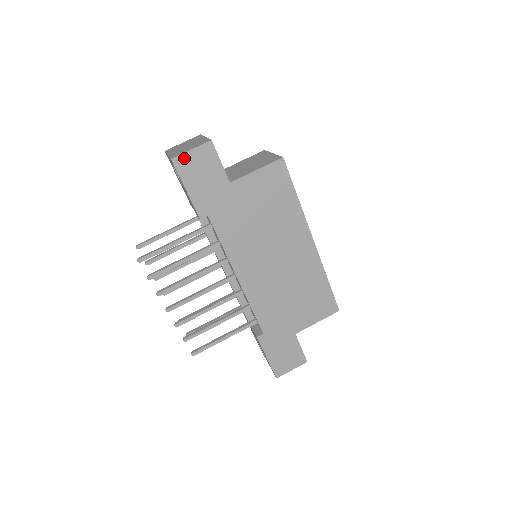
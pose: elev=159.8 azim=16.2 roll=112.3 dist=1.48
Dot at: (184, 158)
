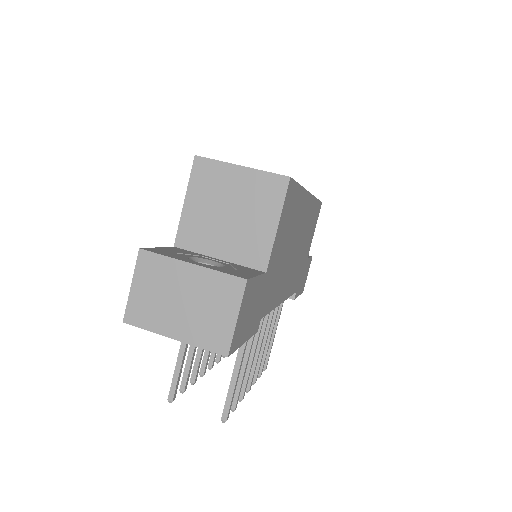
Dot at: (235, 335)
